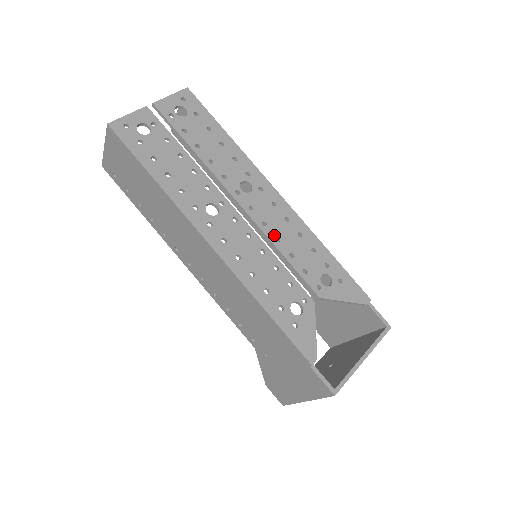
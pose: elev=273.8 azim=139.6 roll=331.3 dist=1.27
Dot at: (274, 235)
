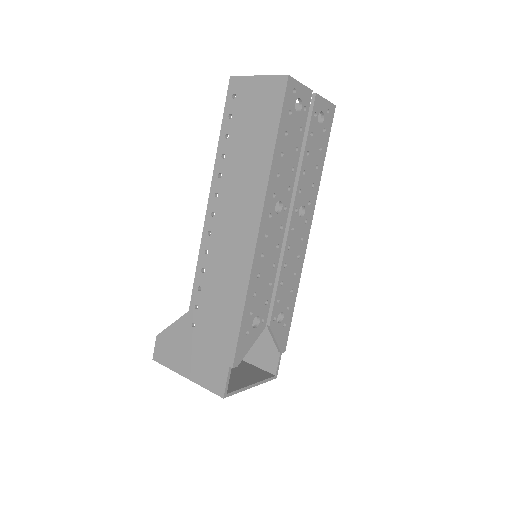
Dot at: (286, 260)
